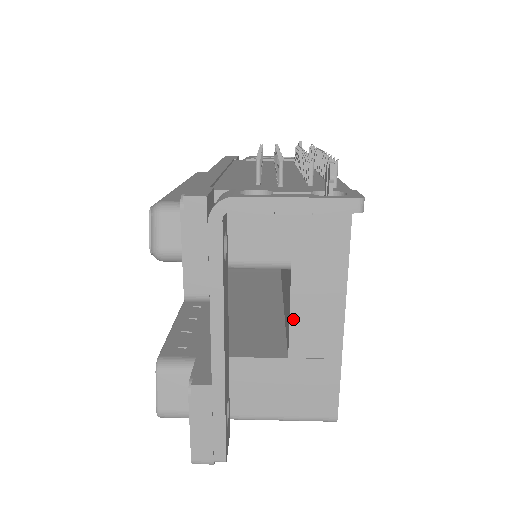
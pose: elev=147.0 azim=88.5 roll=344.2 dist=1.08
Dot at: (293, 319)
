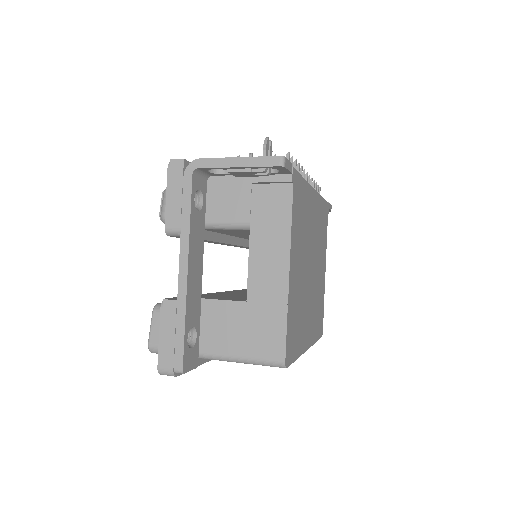
Dot at: (251, 268)
